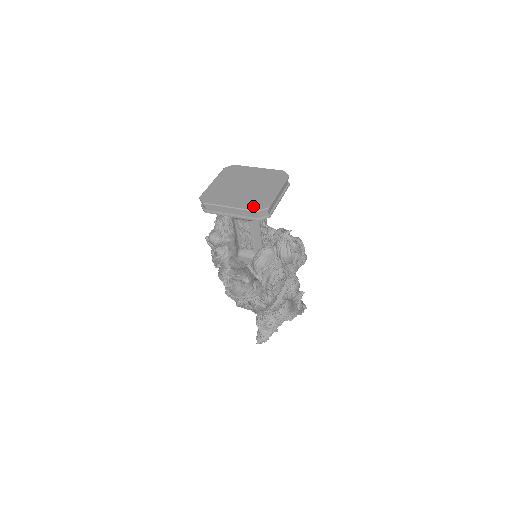
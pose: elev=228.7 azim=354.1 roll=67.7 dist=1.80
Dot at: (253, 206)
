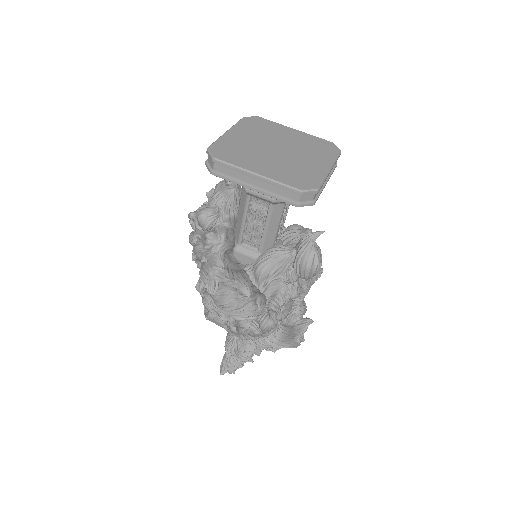
Dot at: (294, 181)
